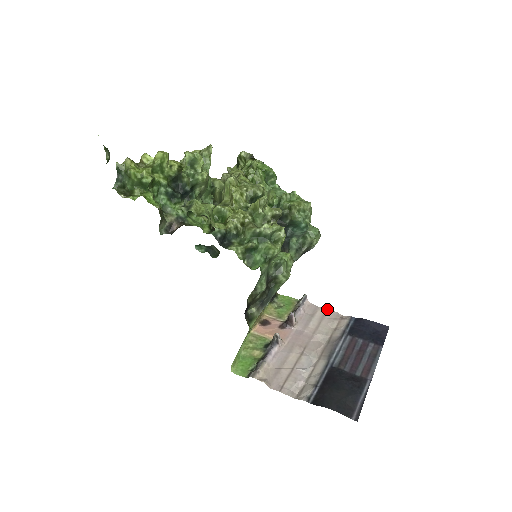
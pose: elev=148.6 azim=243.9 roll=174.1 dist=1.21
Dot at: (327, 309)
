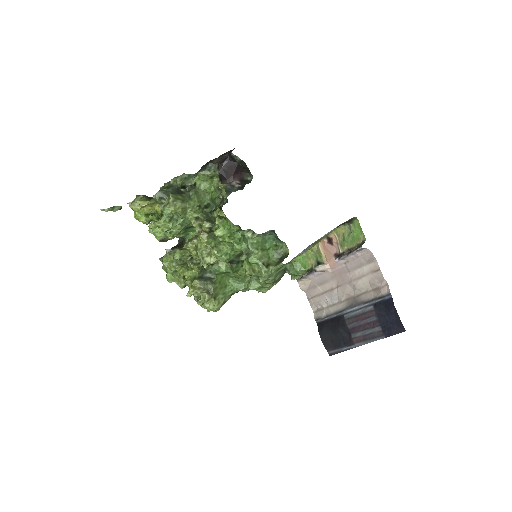
Dot at: occluded
